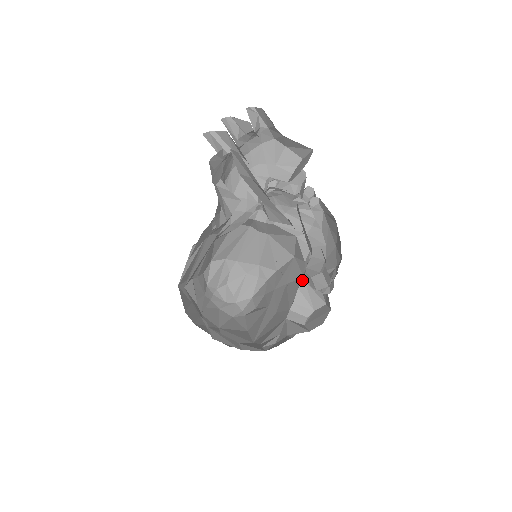
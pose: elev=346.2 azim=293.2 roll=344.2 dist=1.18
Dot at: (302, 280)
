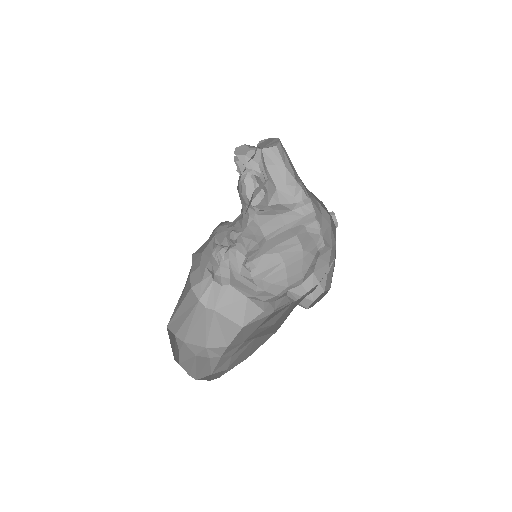
Dot at: (284, 294)
